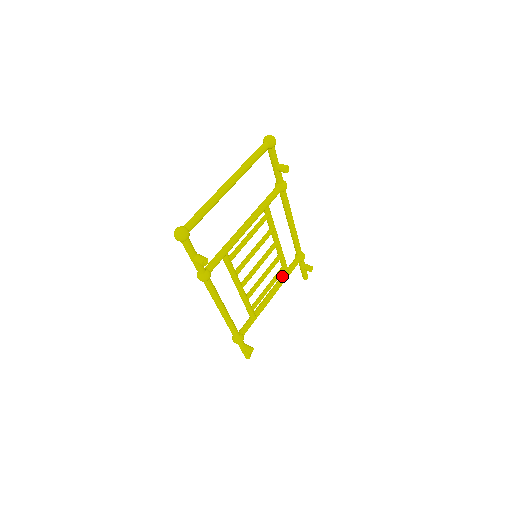
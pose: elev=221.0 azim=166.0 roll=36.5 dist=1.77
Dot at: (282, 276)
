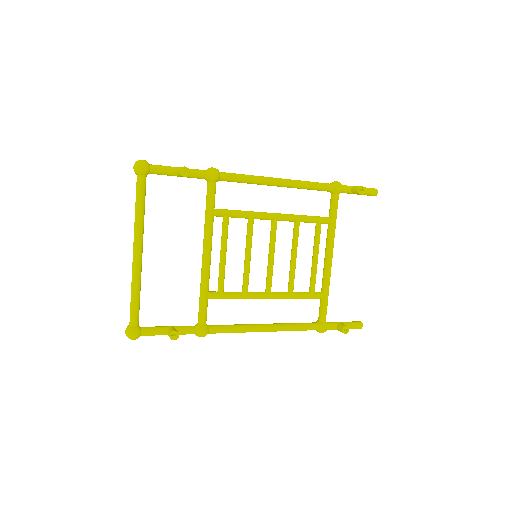
Dot at: (327, 229)
